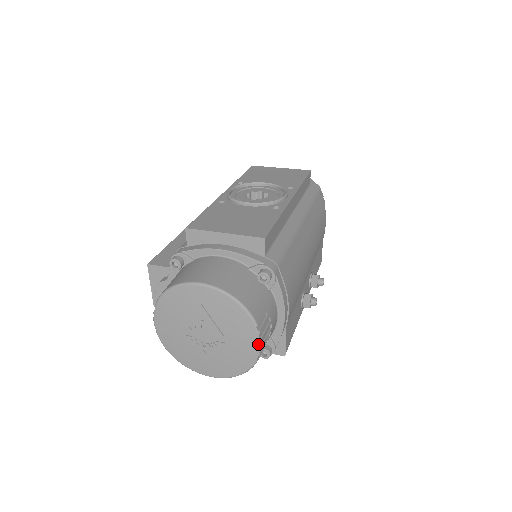
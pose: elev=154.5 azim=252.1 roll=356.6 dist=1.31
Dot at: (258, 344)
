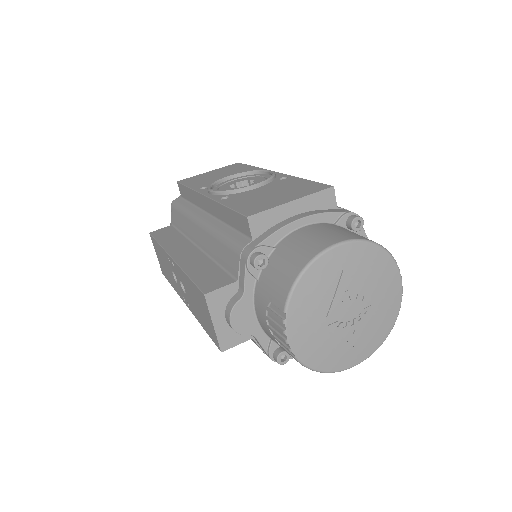
Dot at: (401, 284)
